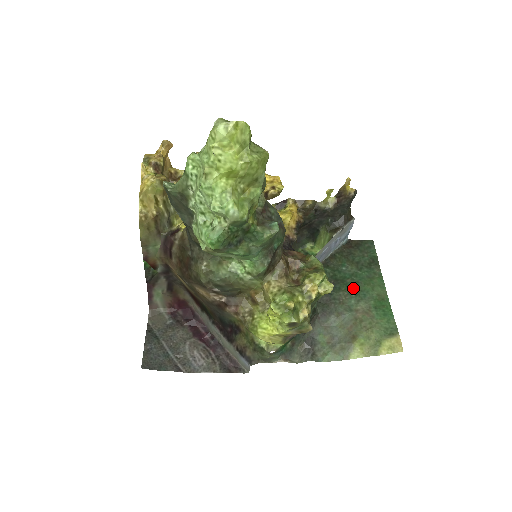
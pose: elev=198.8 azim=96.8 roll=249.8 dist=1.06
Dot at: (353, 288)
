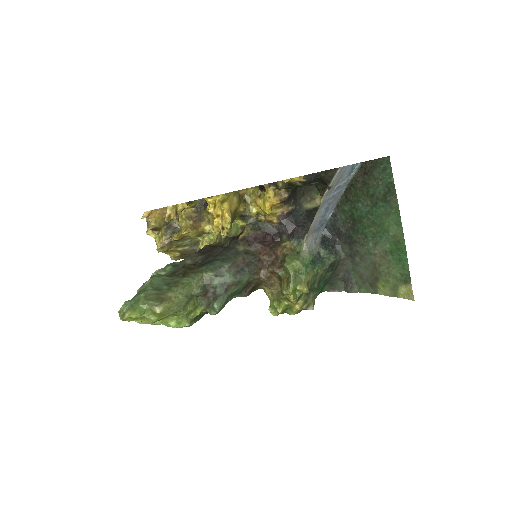
Dot at: (369, 230)
